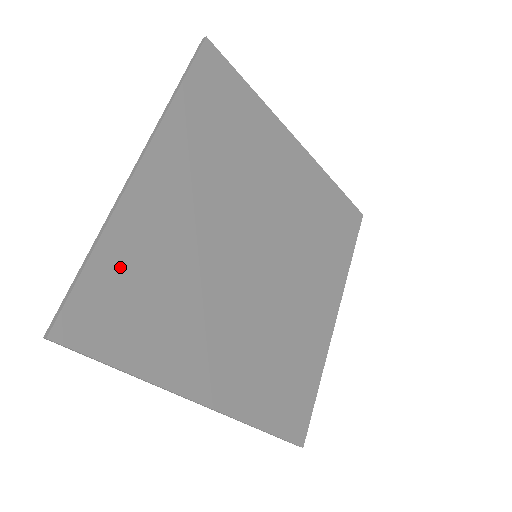
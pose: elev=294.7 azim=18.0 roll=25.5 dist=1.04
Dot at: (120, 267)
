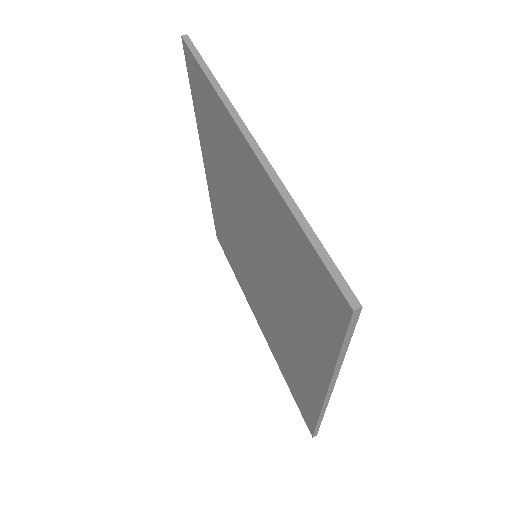
Dot at: occluded
